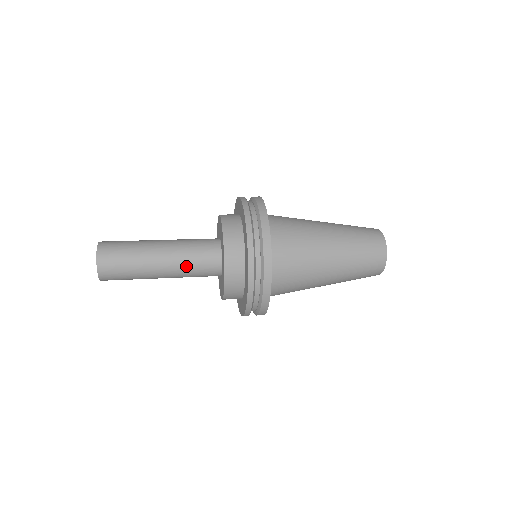
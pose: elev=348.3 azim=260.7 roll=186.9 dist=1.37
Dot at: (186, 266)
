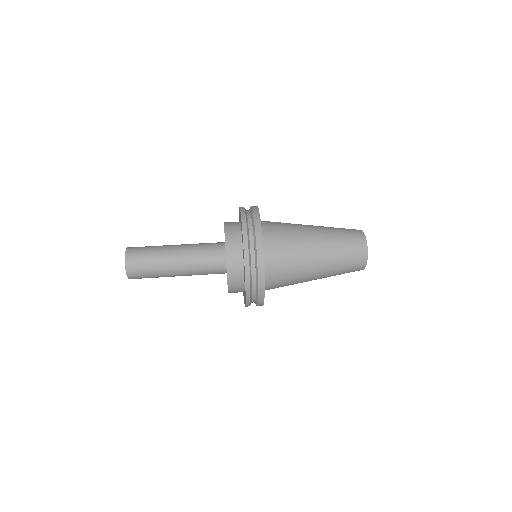
Dot at: (197, 272)
